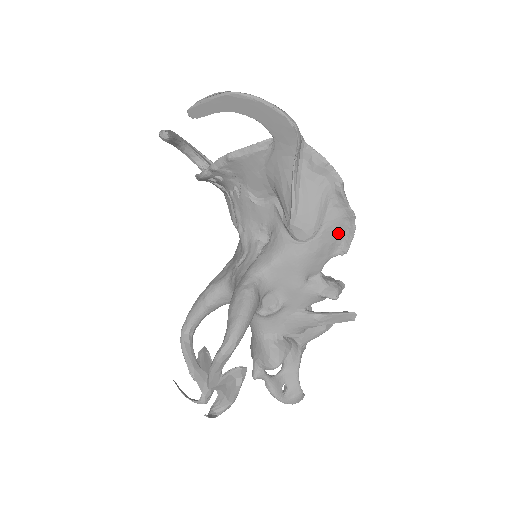
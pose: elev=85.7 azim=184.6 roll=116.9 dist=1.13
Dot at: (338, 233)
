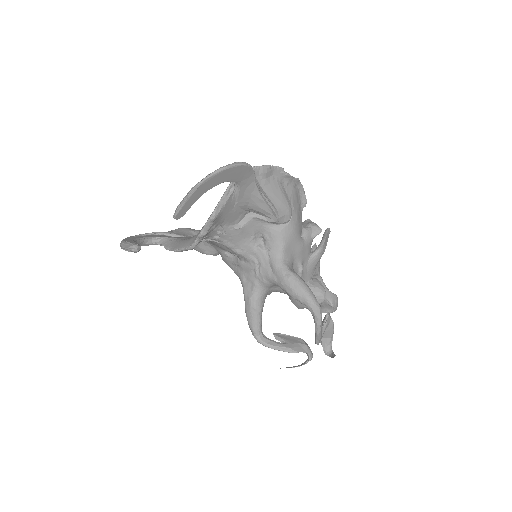
Dot at: (297, 197)
